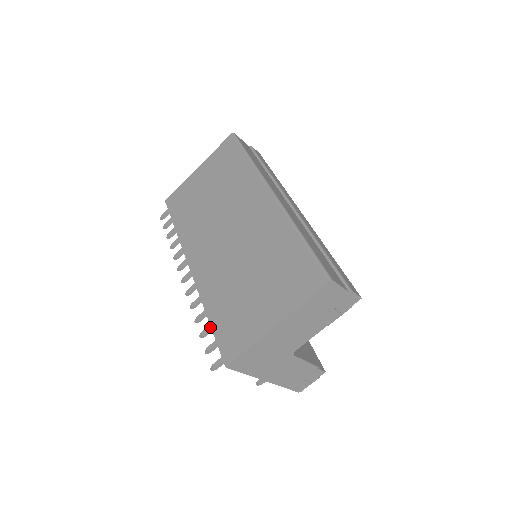
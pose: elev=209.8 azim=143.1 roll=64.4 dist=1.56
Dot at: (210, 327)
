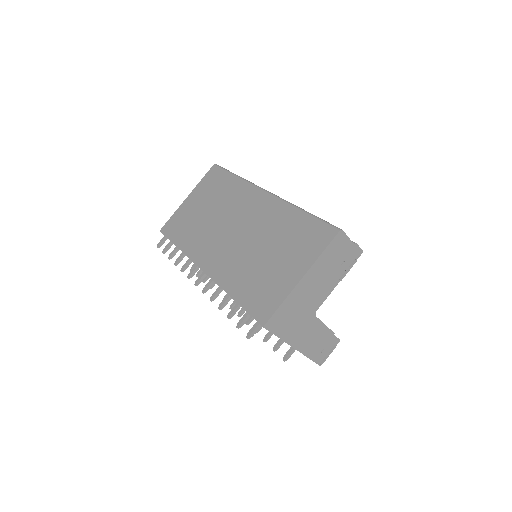
Dot at: (236, 306)
